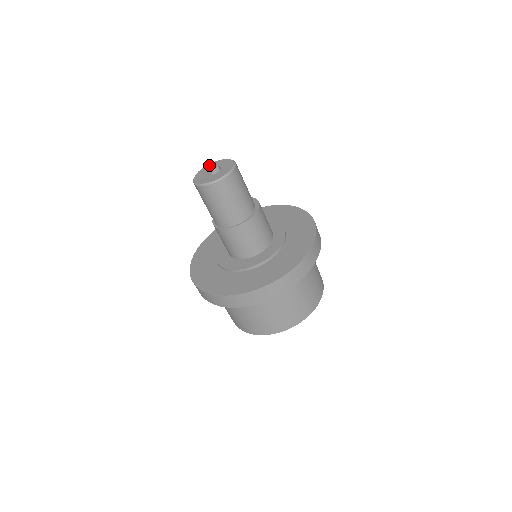
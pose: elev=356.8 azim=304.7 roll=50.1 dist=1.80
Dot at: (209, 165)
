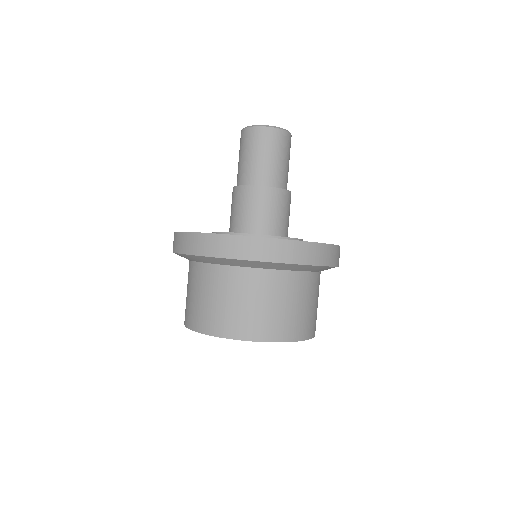
Dot at: occluded
